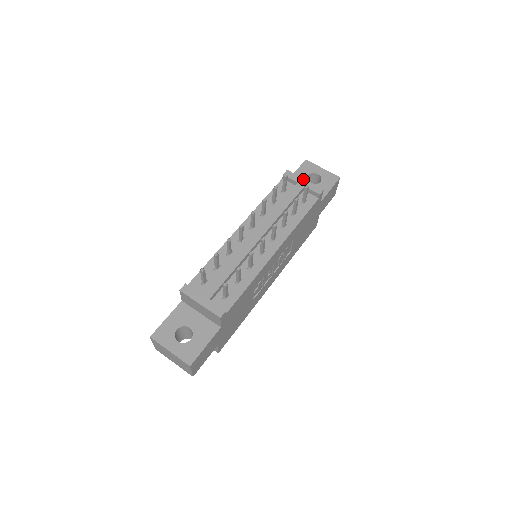
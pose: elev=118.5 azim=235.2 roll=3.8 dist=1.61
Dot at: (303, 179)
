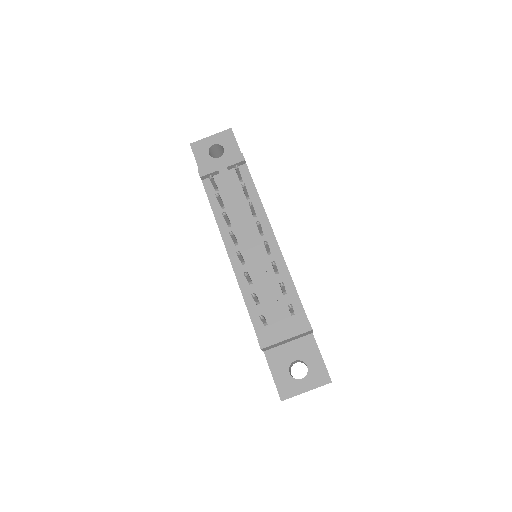
Dot at: (218, 163)
